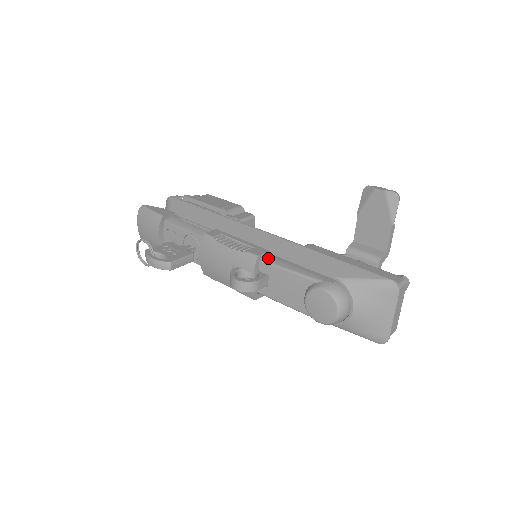
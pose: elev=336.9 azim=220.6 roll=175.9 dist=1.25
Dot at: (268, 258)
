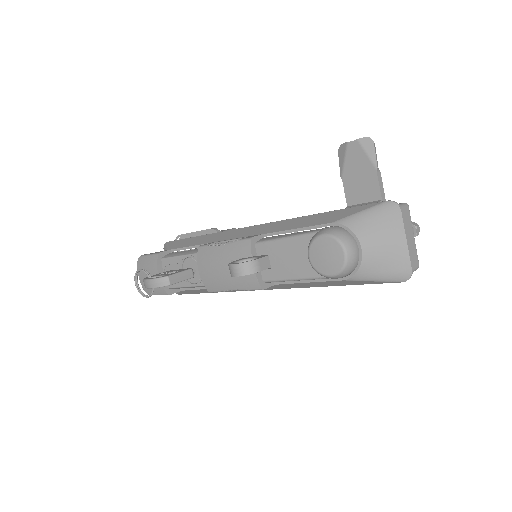
Dot at: (263, 239)
